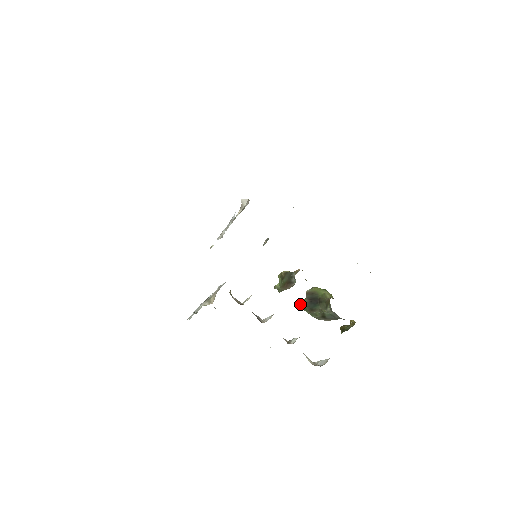
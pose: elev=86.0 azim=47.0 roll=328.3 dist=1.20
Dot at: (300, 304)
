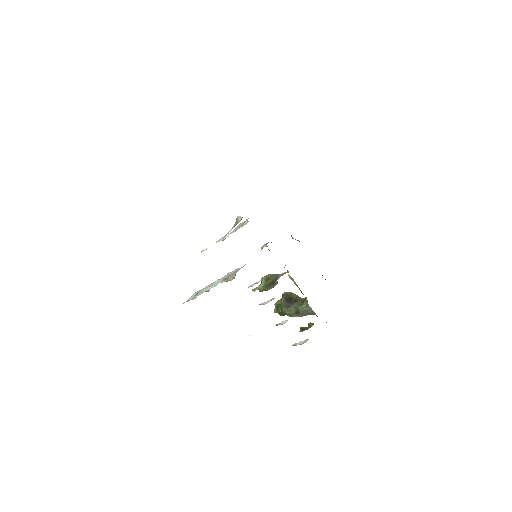
Dot at: (275, 304)
